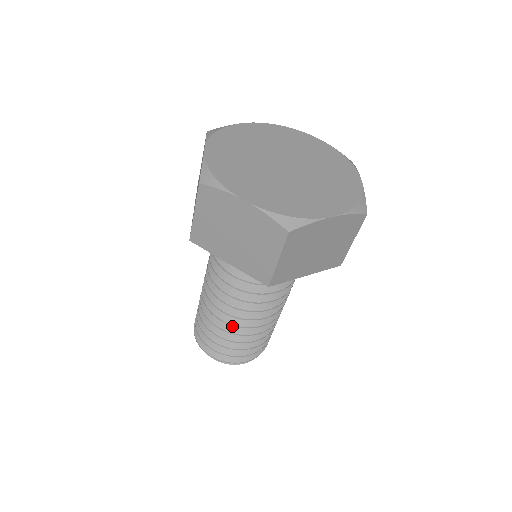
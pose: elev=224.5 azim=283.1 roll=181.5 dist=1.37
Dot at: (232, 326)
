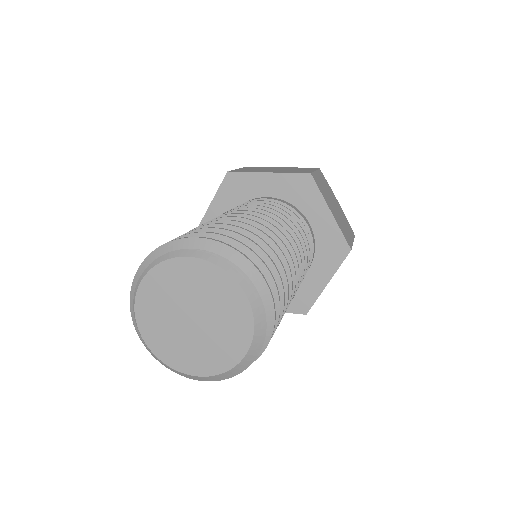
Dot at: occluded
